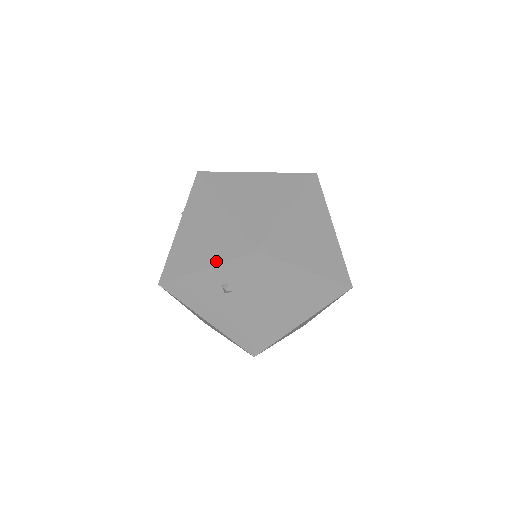
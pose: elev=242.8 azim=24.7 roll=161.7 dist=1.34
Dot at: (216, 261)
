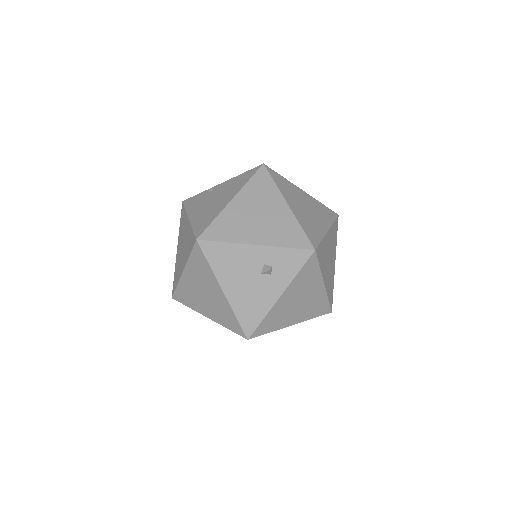
Dot at: (272, 243)
